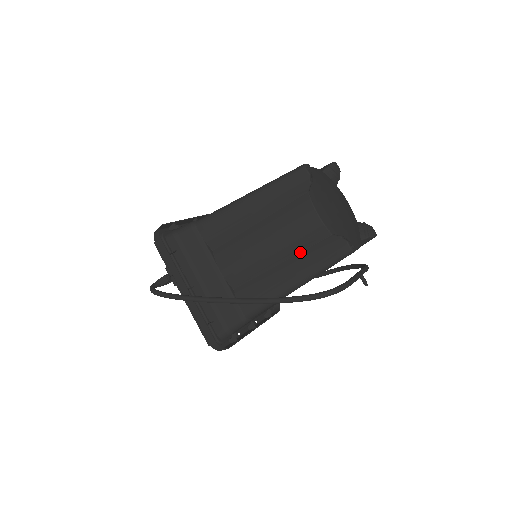
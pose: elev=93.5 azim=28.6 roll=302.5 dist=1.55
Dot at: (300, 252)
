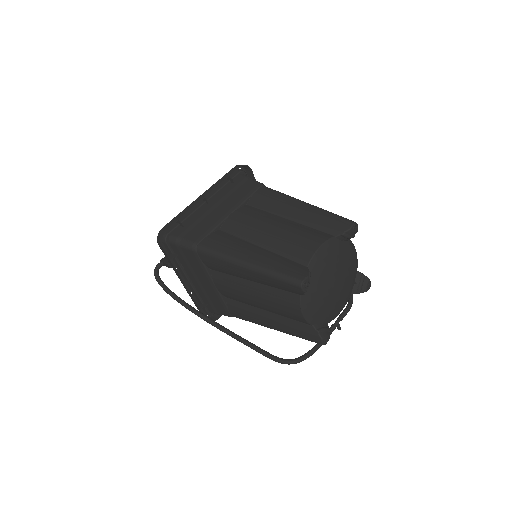
Dot at: (283, 316)
